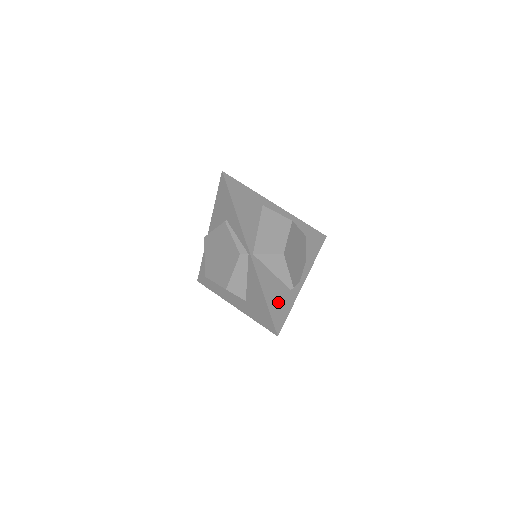
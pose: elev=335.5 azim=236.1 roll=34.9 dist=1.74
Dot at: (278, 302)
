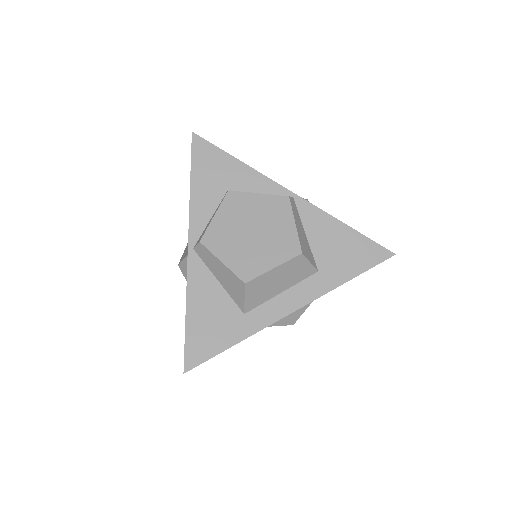
Dot at: occluded
